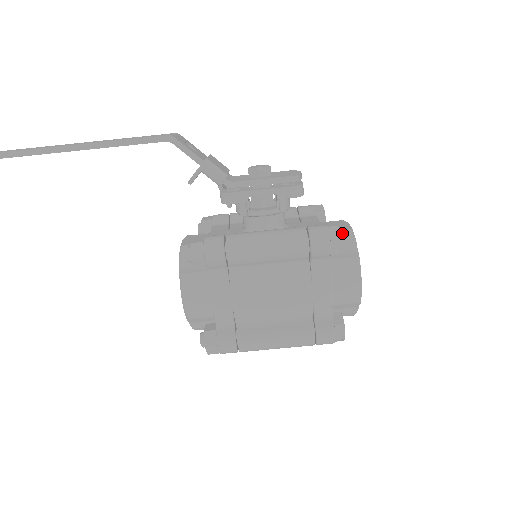
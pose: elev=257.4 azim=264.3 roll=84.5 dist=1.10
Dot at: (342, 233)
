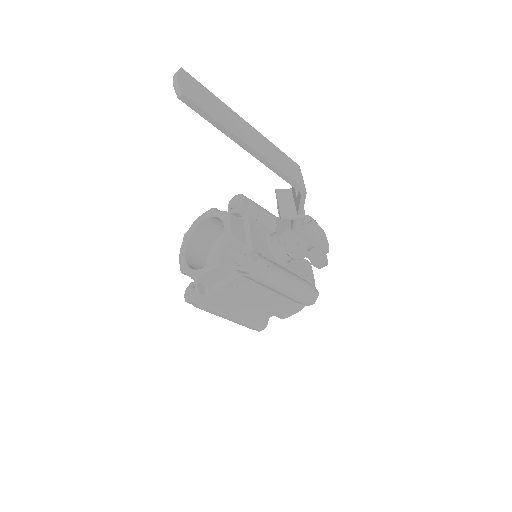
Dot at: occluded
